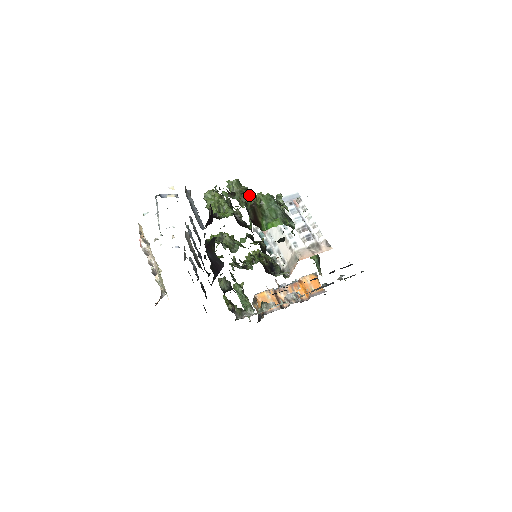
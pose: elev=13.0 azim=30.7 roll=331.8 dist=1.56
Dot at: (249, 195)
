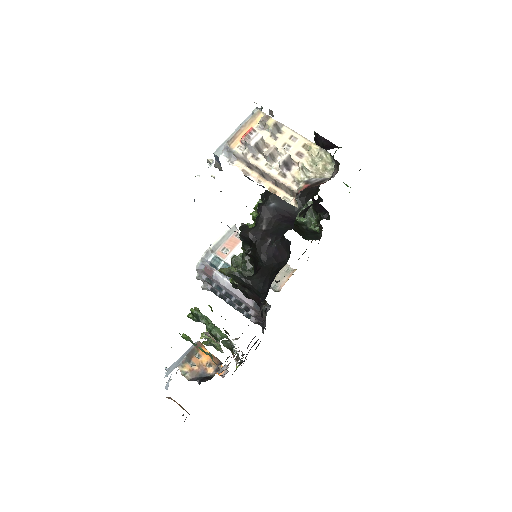
Dot at: occluded
